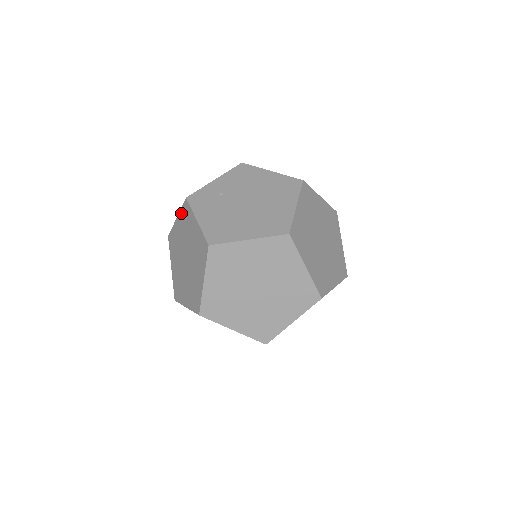
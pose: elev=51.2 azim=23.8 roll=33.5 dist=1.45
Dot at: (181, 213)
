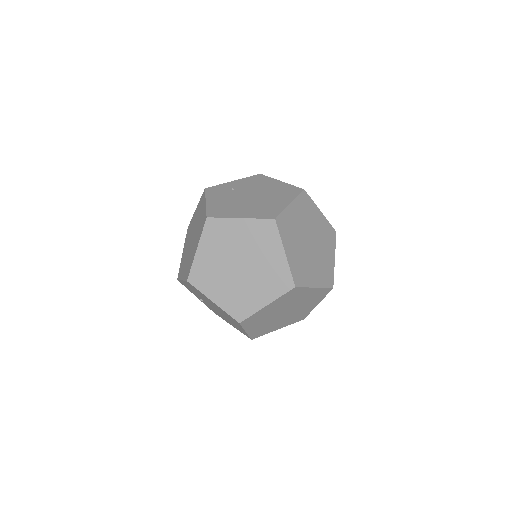
Dot at: (199, 203)
